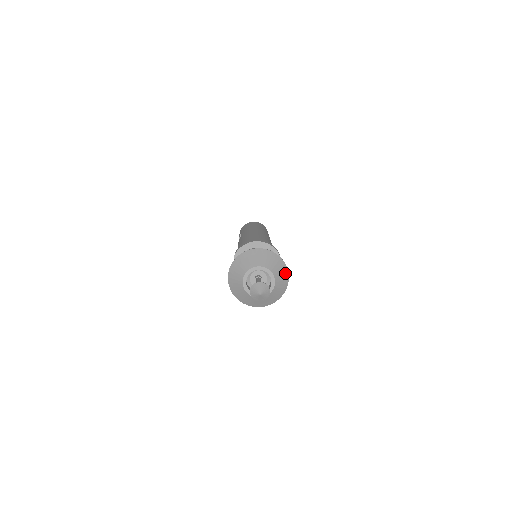
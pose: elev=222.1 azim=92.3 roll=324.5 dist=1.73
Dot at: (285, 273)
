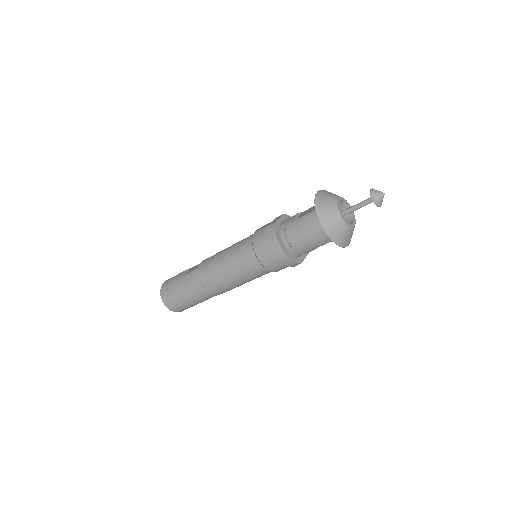
Dot at: occluded
